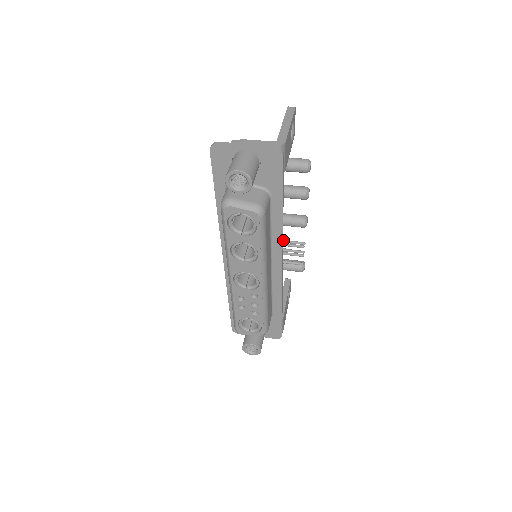
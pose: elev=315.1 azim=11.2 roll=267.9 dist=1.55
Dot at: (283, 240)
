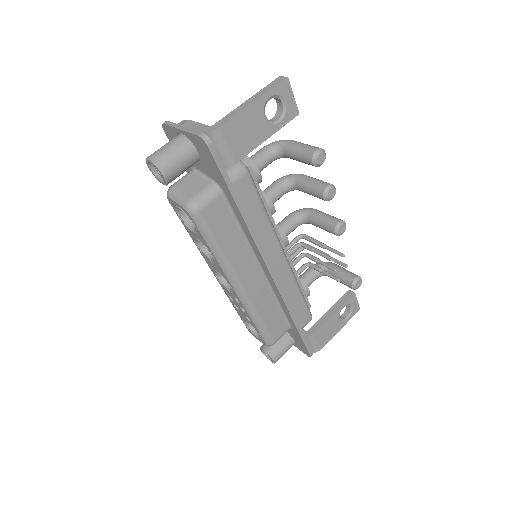
Dot at: (322, 244)
